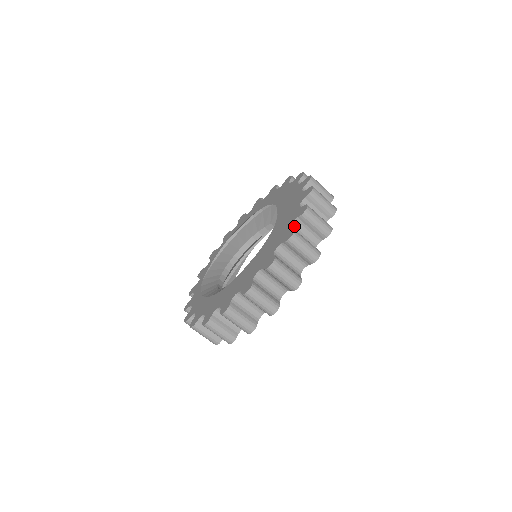
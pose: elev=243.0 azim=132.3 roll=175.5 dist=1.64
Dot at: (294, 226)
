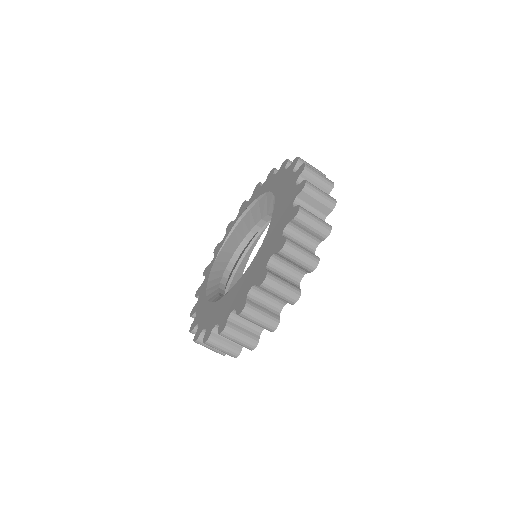
Dot at: (272, 261)
